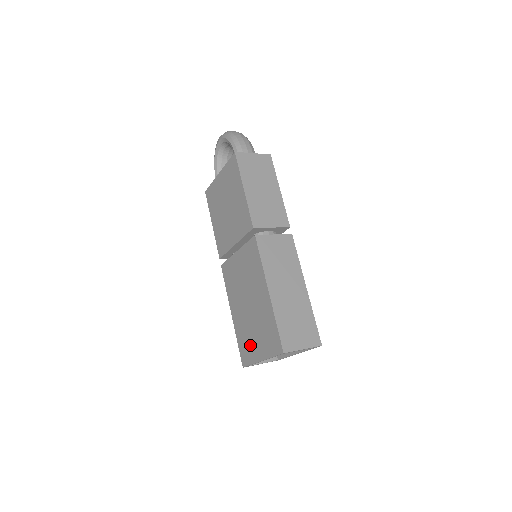
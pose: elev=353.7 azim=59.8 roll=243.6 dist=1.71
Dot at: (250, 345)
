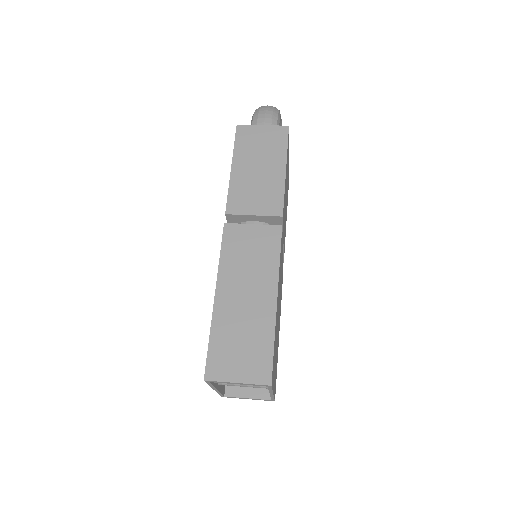
Dot at: occluded
